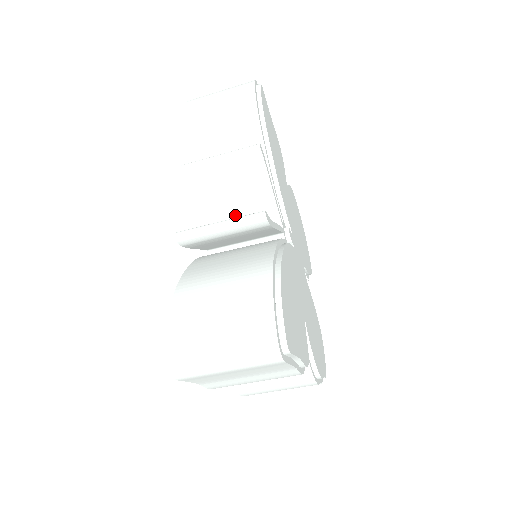
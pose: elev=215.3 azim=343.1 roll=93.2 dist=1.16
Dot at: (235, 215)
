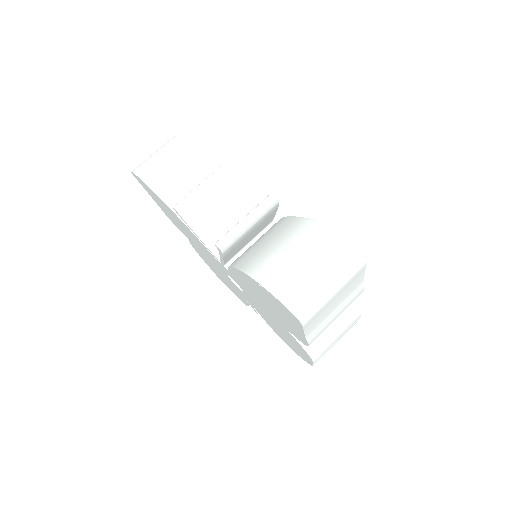
Dot at: (231, 227)
